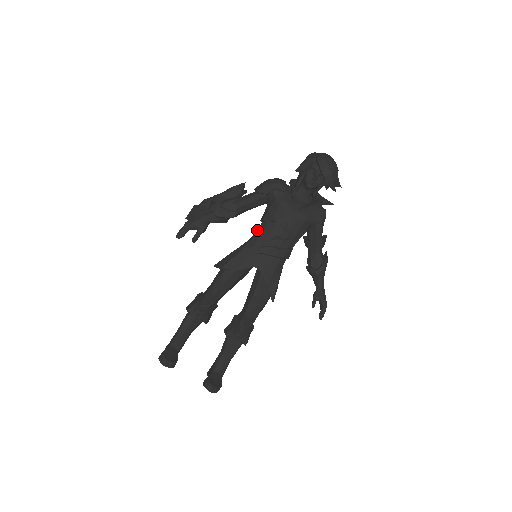
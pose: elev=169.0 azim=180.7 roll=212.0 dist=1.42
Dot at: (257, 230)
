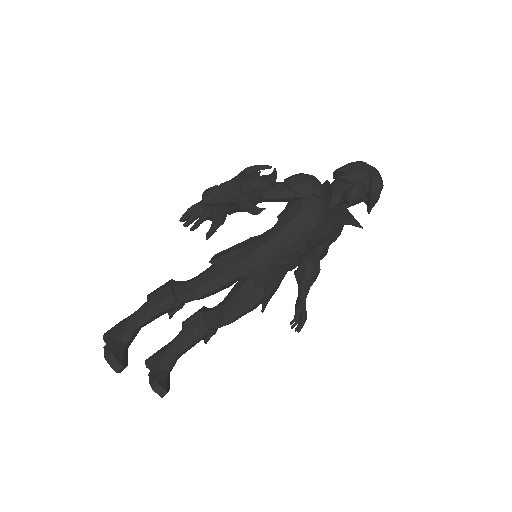
Dot at: (274, 232)
